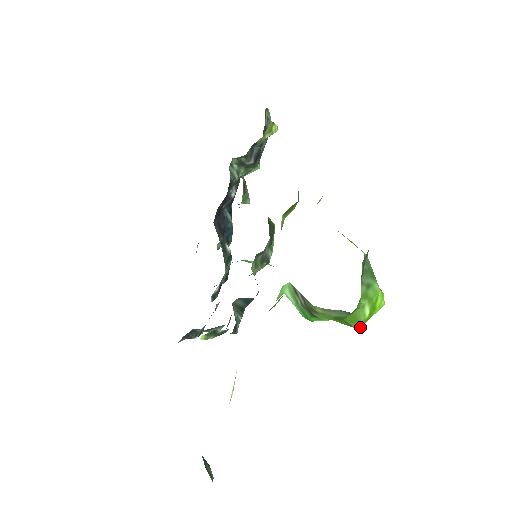
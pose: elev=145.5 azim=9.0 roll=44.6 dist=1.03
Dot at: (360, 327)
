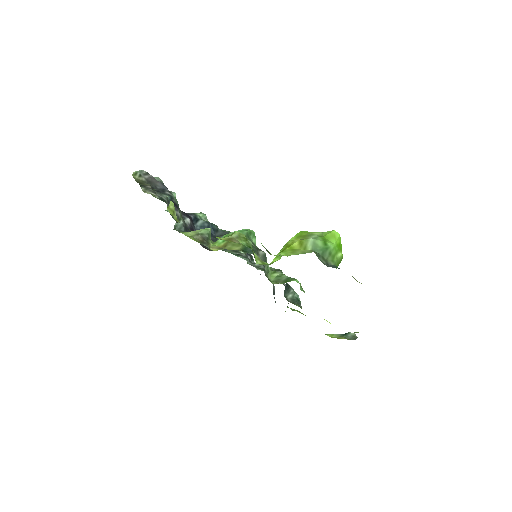
Dot at: occluded
